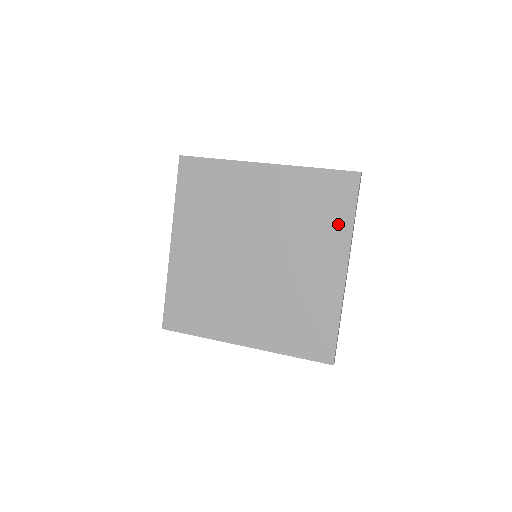
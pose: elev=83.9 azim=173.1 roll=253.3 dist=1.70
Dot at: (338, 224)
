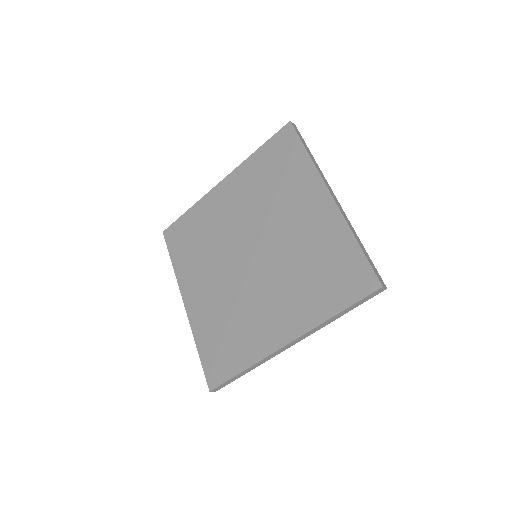
Dot at: (298, 168)
